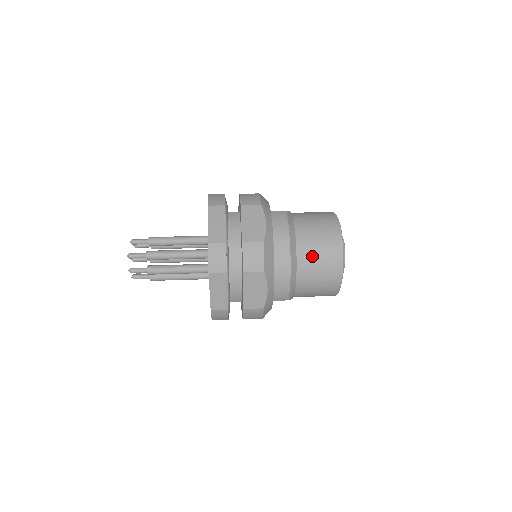
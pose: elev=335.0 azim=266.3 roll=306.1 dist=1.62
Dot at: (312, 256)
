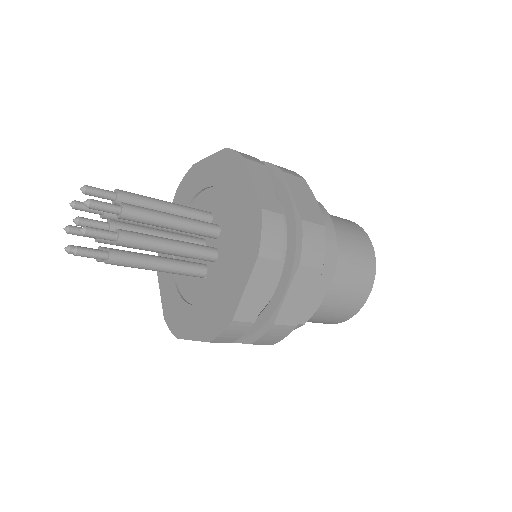
Dot at: occluded
